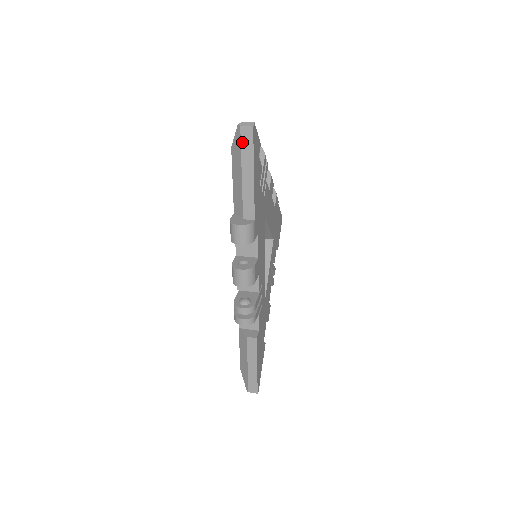
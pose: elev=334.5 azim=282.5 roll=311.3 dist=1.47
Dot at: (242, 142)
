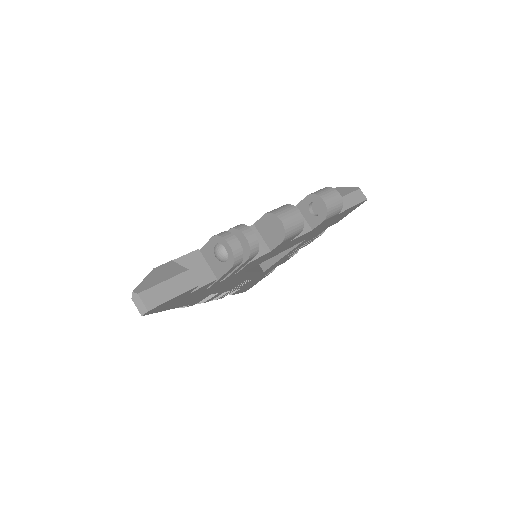
Dot at: occluded
